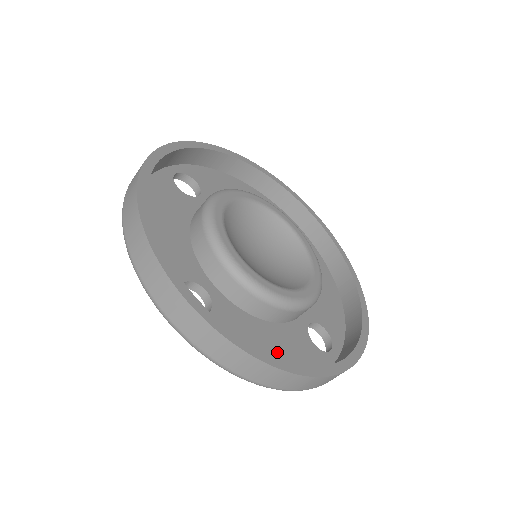
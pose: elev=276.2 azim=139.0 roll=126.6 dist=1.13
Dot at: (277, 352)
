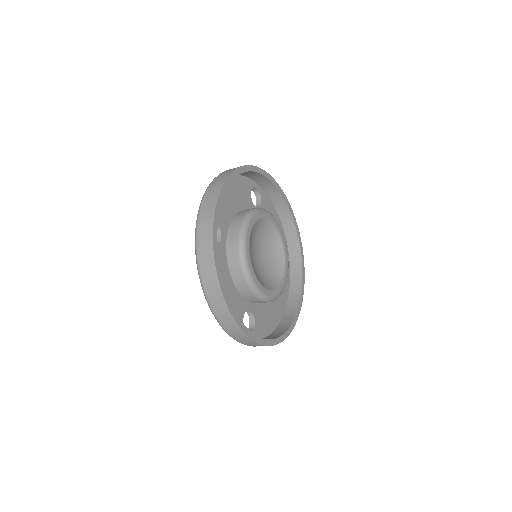
Dot at: occluded
